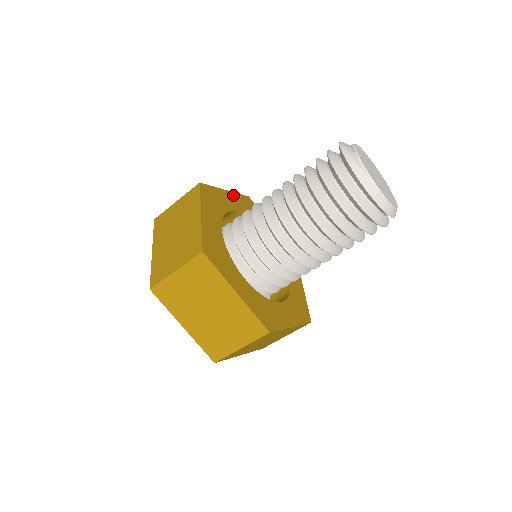
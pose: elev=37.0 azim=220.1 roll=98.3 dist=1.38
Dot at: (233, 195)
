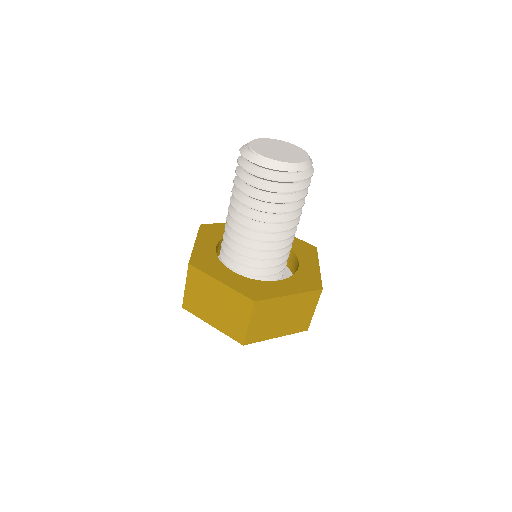
Dot at: occluded
